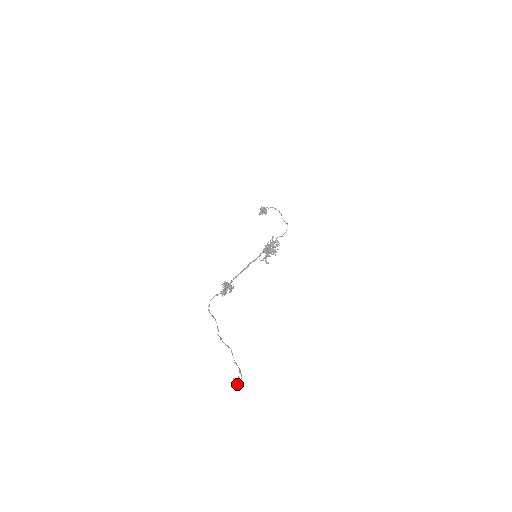
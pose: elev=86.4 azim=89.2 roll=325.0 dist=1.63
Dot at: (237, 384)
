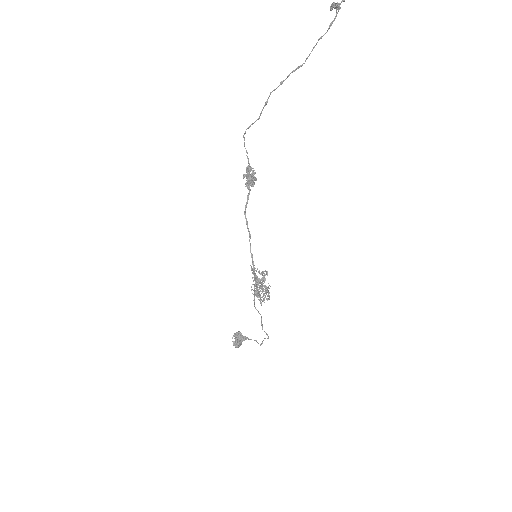
Dot at: (335, 3)
